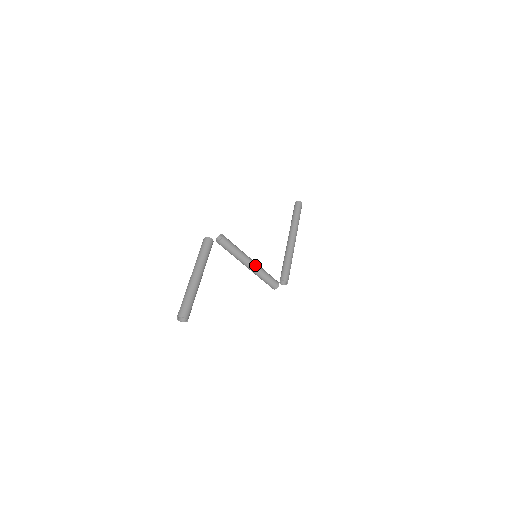
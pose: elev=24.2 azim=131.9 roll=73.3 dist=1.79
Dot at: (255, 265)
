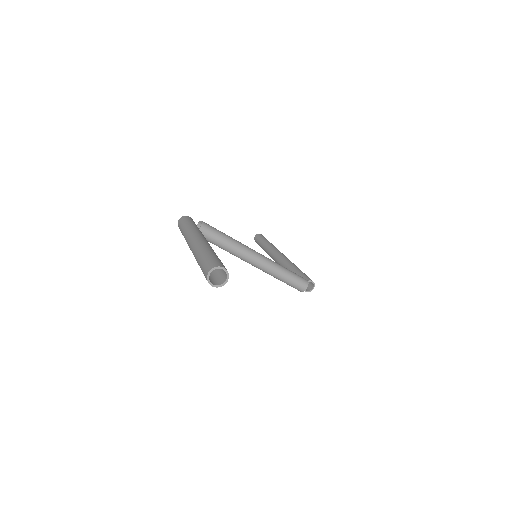
Dot at: (263, 256)
